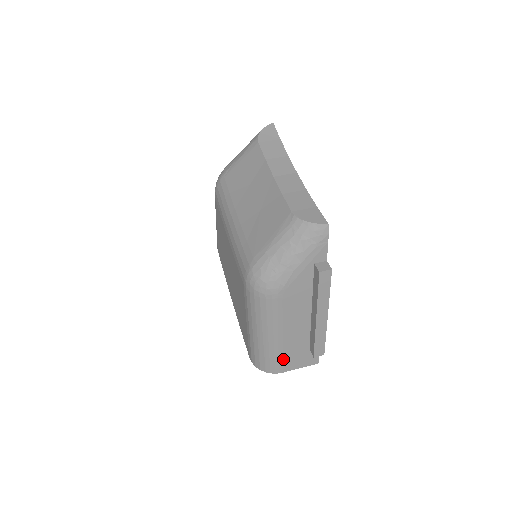
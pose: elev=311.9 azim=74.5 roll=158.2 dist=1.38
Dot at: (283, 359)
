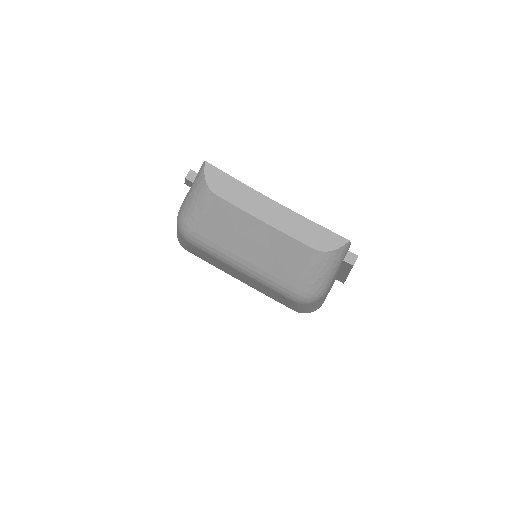
Dot at: occluded
